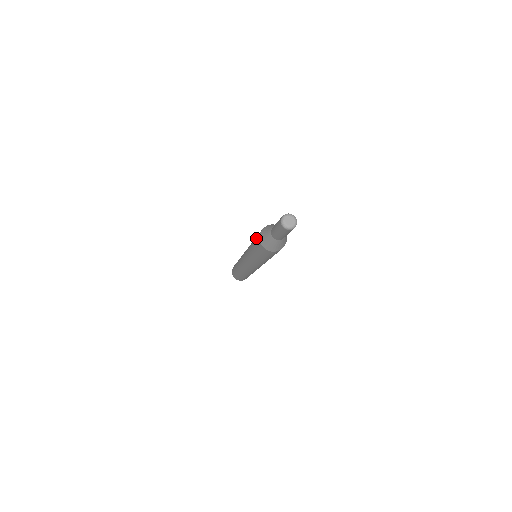
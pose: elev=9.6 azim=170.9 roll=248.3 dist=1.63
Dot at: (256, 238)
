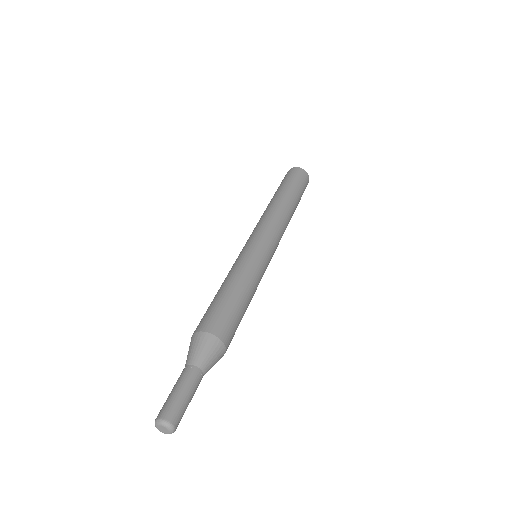
Dot at: occluded
